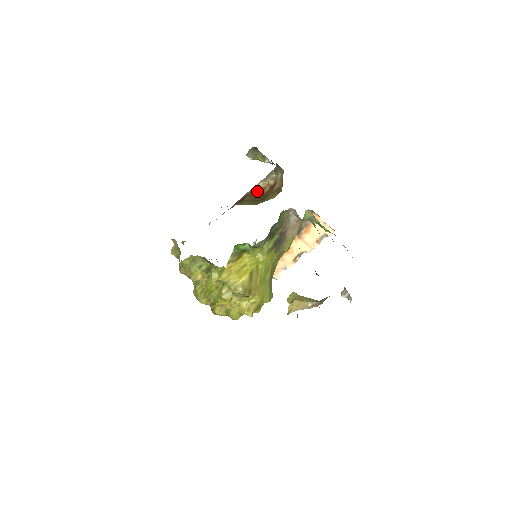
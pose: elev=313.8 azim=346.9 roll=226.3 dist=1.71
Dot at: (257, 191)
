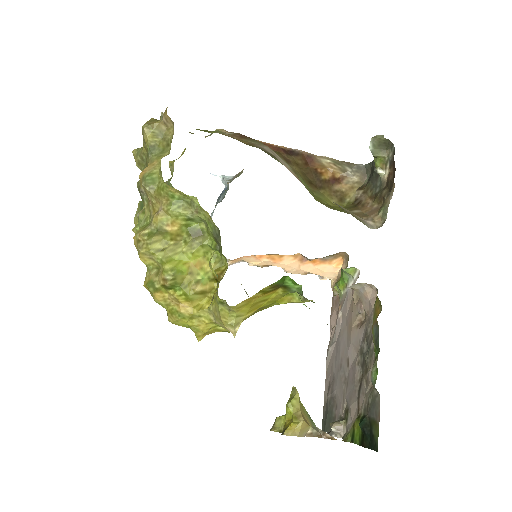
Dot at: (315, 163)
